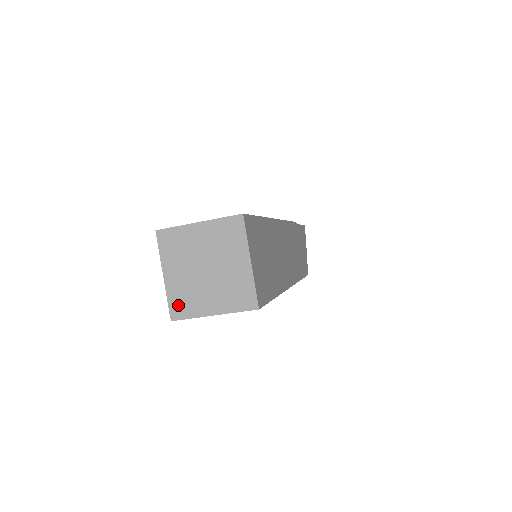
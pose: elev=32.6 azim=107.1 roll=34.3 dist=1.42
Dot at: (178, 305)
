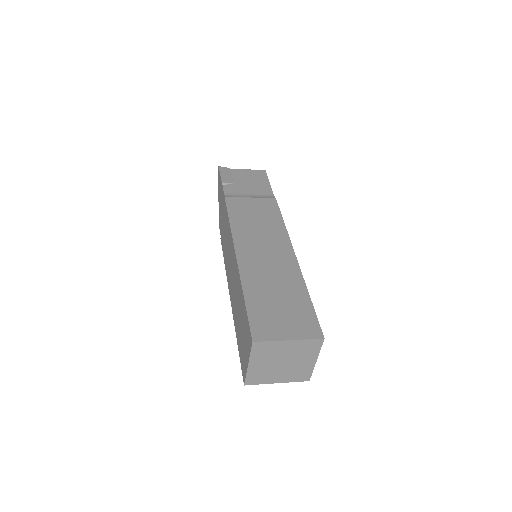
Dot at: (253, 379)
